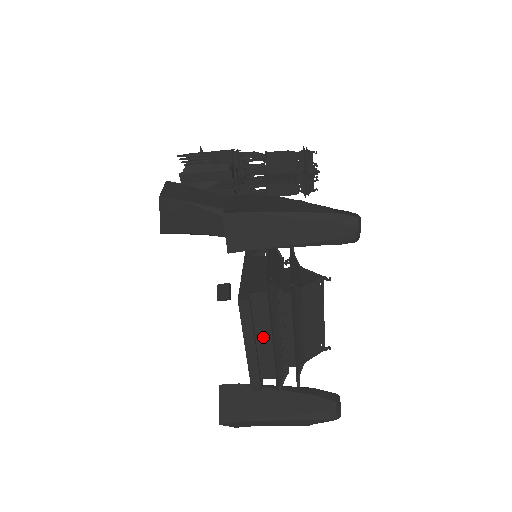
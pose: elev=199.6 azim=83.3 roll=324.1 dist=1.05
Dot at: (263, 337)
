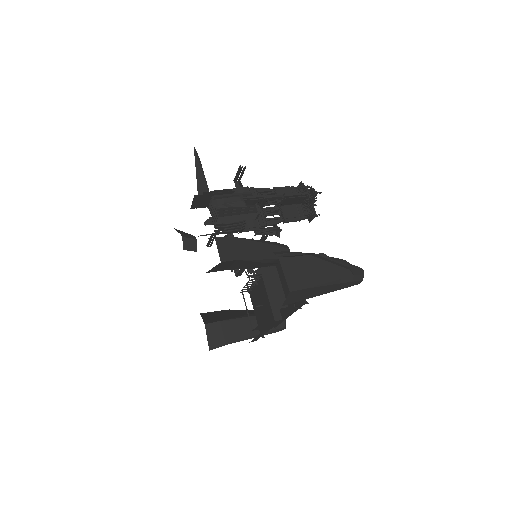
Dot at: (269, 319)
